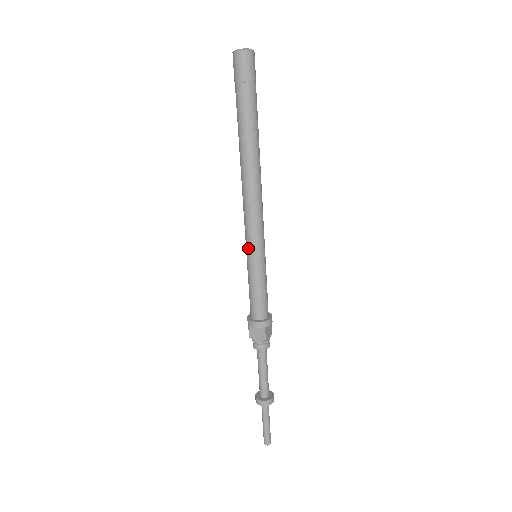
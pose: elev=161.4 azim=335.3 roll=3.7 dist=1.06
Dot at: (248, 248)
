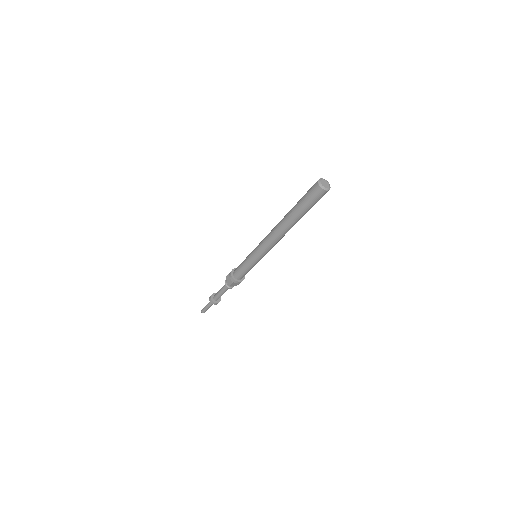
Dot at: (254, 251)
